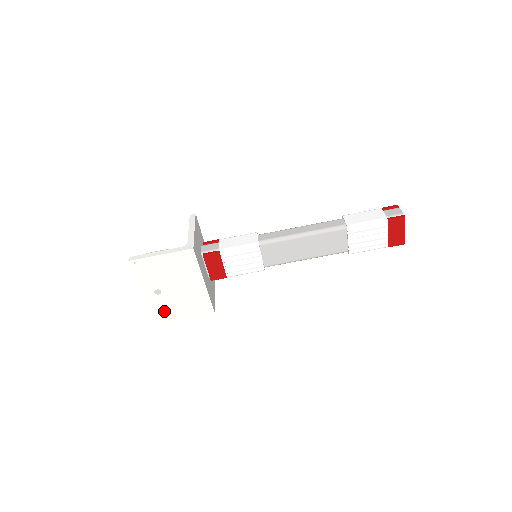
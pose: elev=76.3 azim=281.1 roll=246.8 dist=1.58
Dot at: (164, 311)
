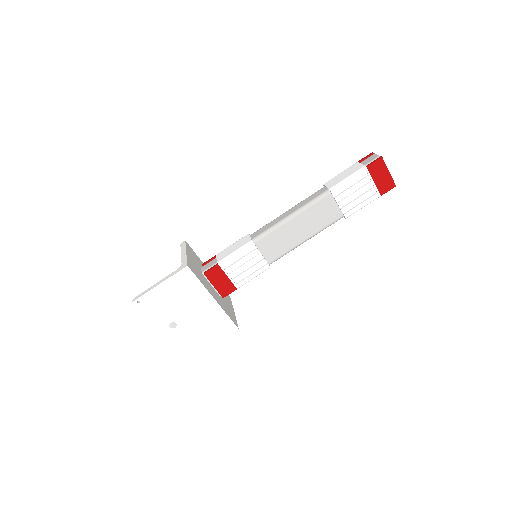
Dot at: (188, 344)
